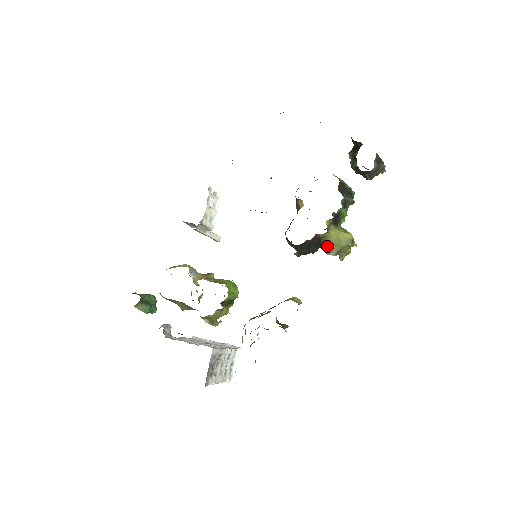
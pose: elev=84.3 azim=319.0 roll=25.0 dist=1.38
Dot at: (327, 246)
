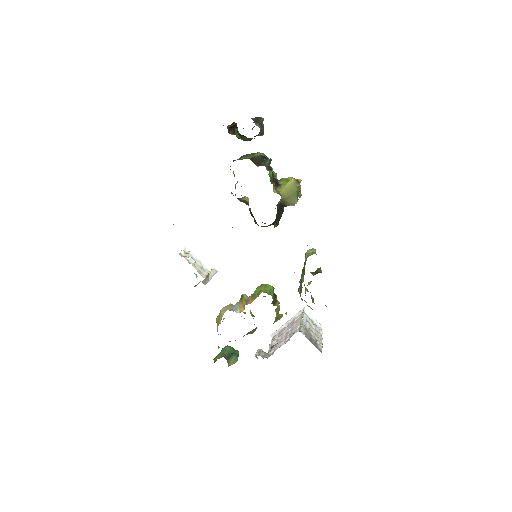
Dot at: (288, 202)
